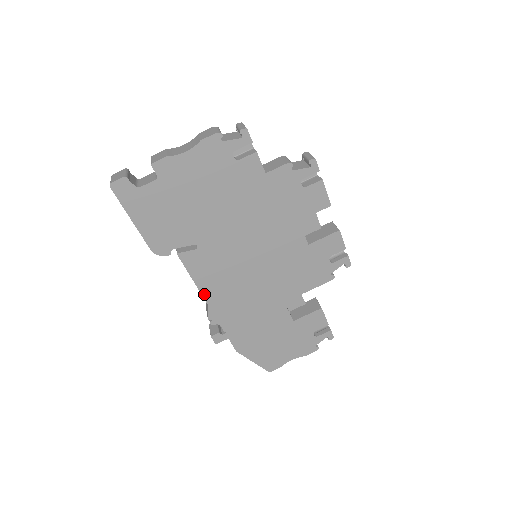
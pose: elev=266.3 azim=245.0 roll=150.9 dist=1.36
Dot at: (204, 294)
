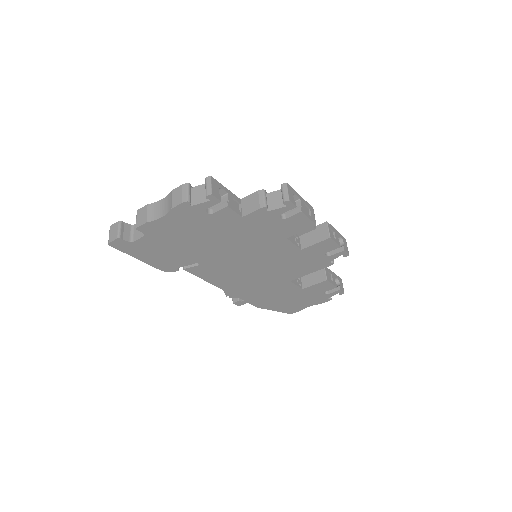
Dot at: (217, 285)
